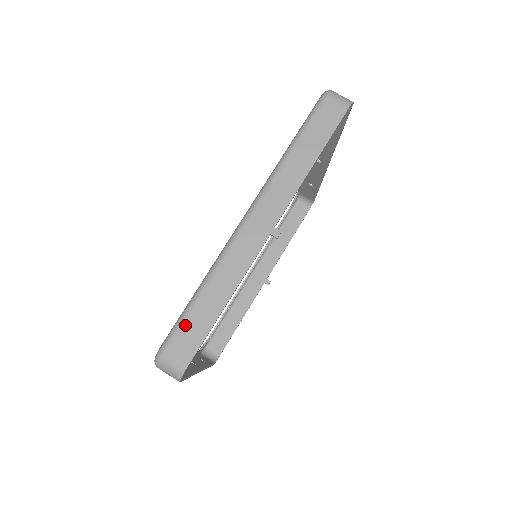
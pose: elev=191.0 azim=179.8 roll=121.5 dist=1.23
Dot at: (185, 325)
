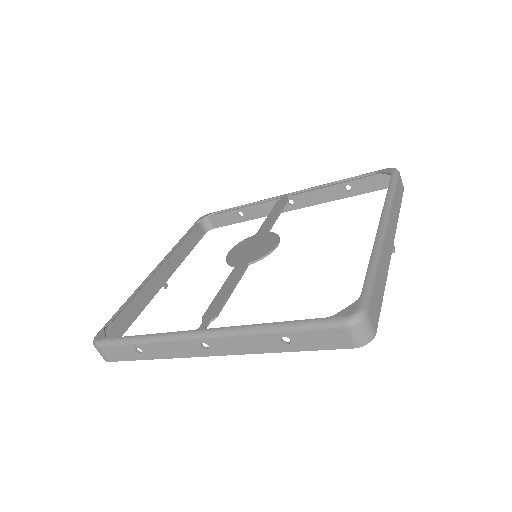
Dot at: (374, 294)
